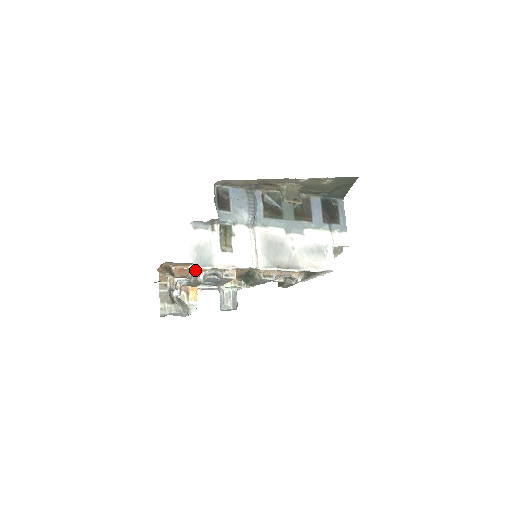
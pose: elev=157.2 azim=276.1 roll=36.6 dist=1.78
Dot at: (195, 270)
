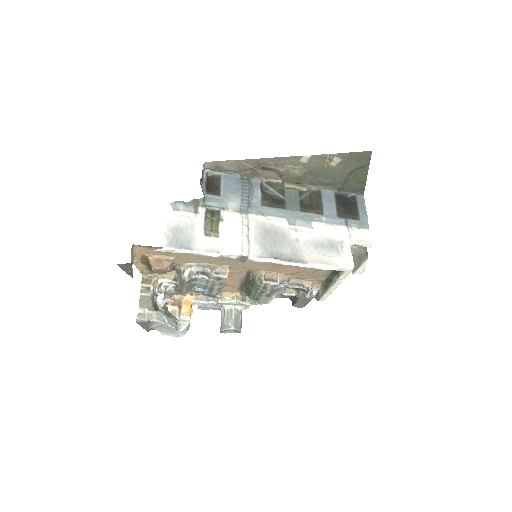
Dot at: (180, 267)
